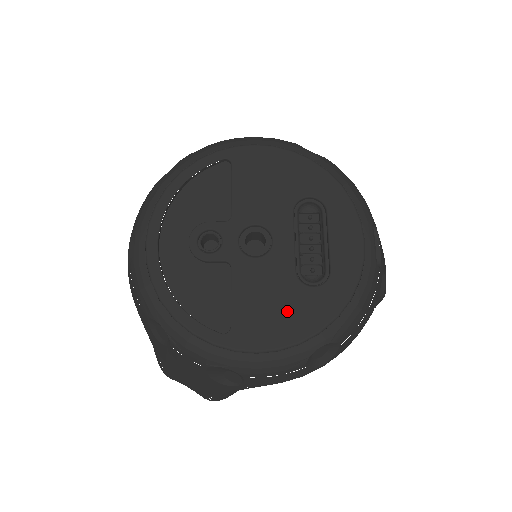
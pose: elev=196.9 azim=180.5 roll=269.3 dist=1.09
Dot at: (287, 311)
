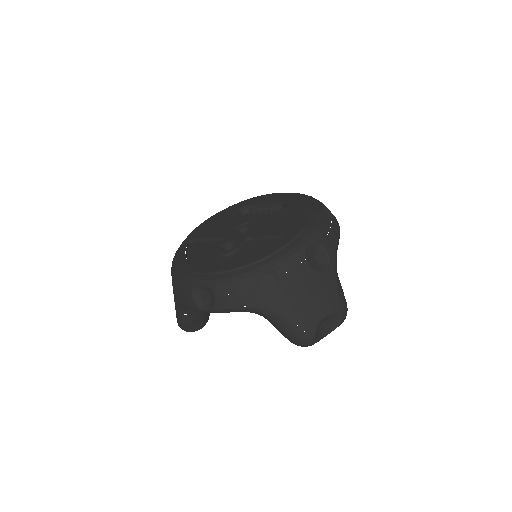
Dot at: (291, 215)
